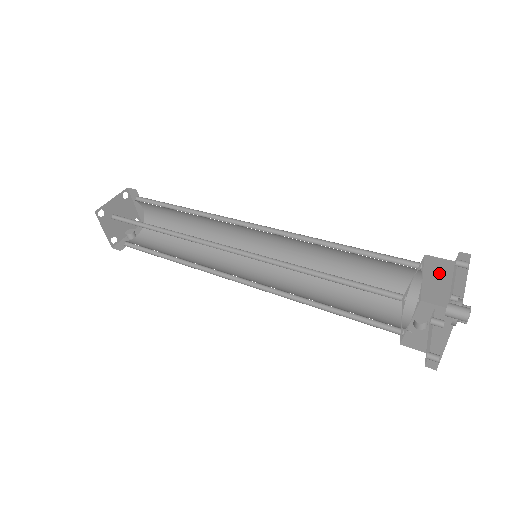
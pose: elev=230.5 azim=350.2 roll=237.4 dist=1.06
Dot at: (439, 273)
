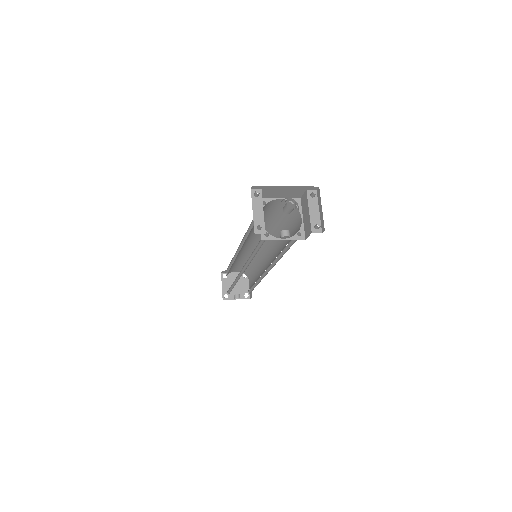
Dot at: (305, 206)
